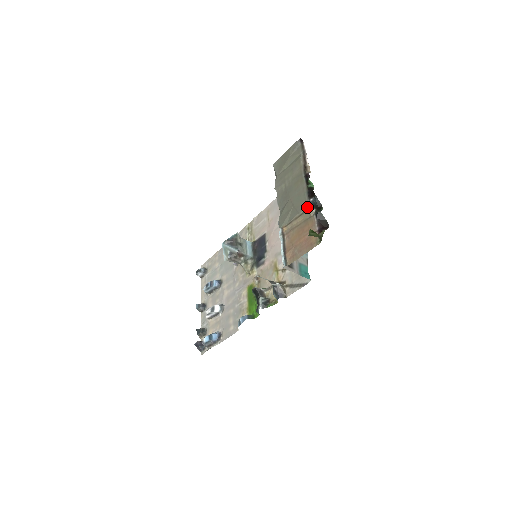
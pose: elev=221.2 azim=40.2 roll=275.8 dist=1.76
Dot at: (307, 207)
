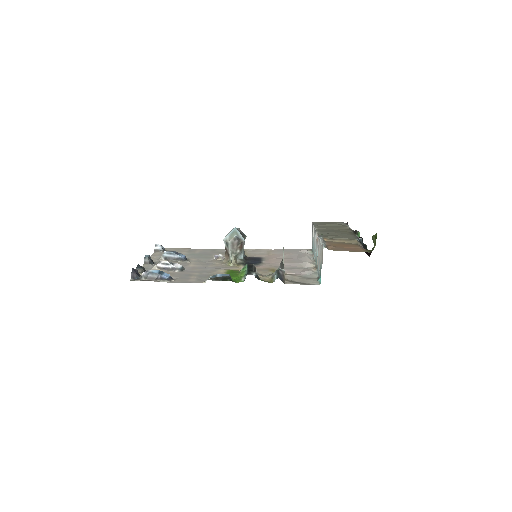
Dot at: (356, 238)
